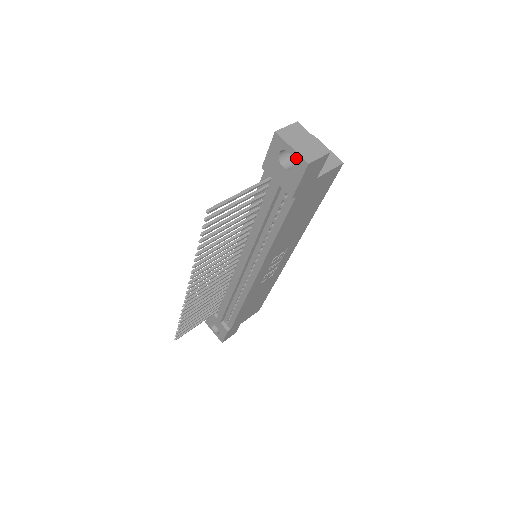
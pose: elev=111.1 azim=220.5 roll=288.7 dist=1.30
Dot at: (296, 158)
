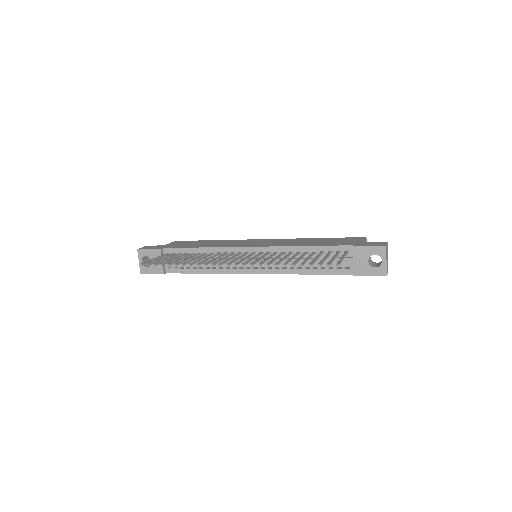
Dot at: (383, 267)
